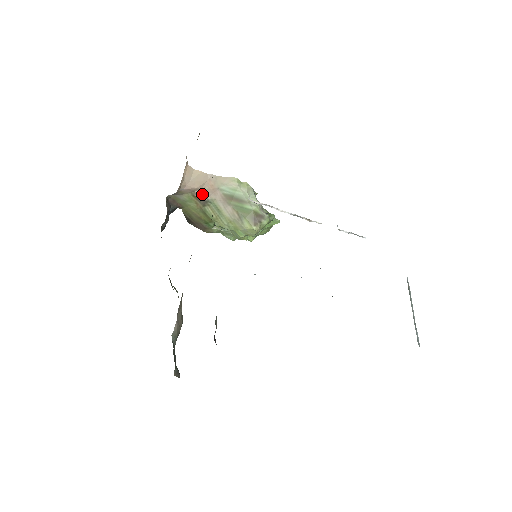
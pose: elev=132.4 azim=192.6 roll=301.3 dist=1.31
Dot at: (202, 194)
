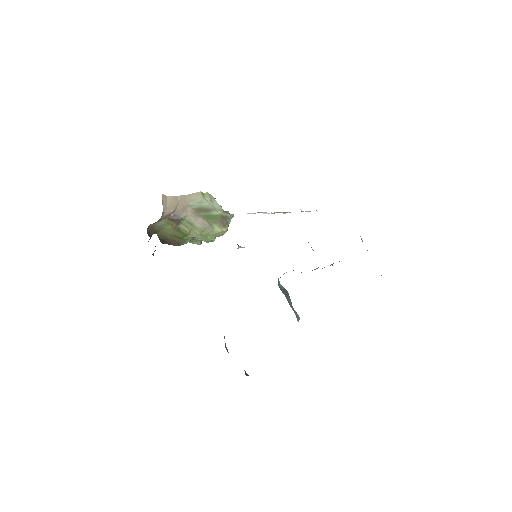
Dot at: (176, 215)
